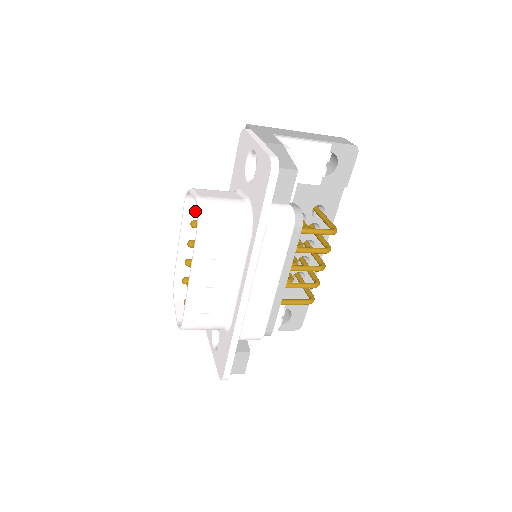
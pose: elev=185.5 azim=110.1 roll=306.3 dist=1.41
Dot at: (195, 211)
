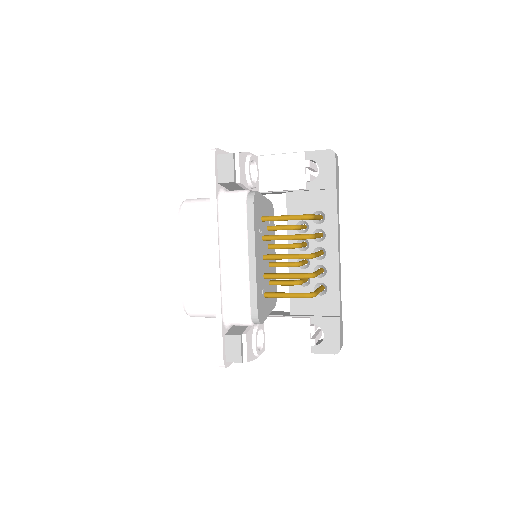
Dot at: occluded
